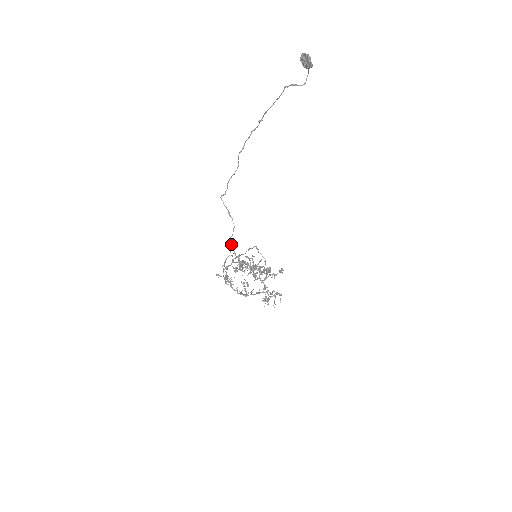
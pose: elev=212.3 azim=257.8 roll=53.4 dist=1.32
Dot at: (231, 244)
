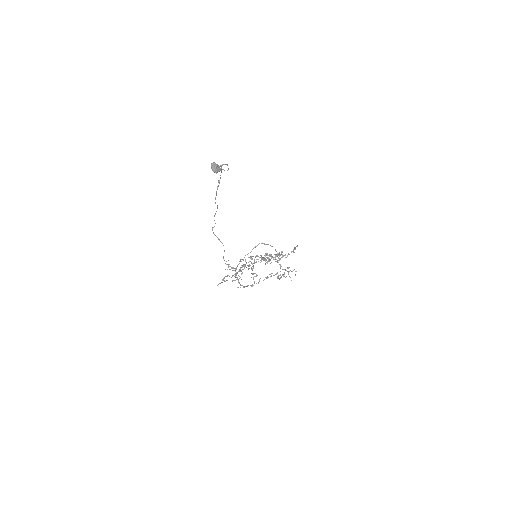
Dot at: occluded
